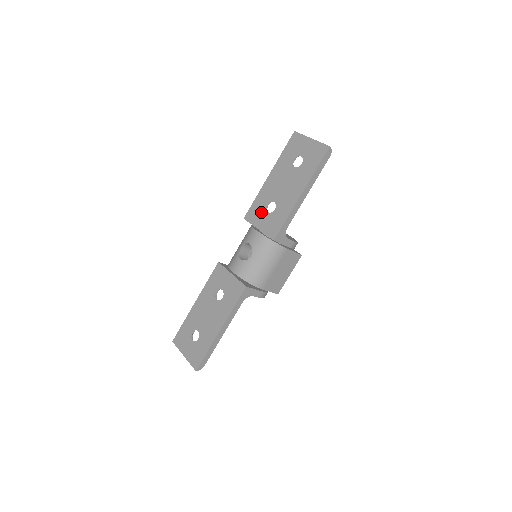
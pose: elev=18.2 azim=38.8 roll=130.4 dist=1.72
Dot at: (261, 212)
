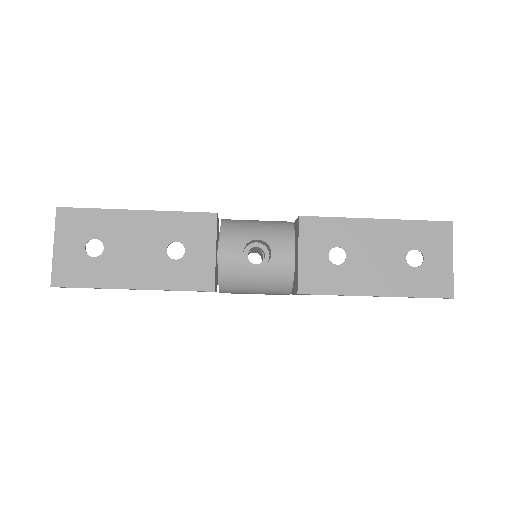
Dot at: (323, 243)
